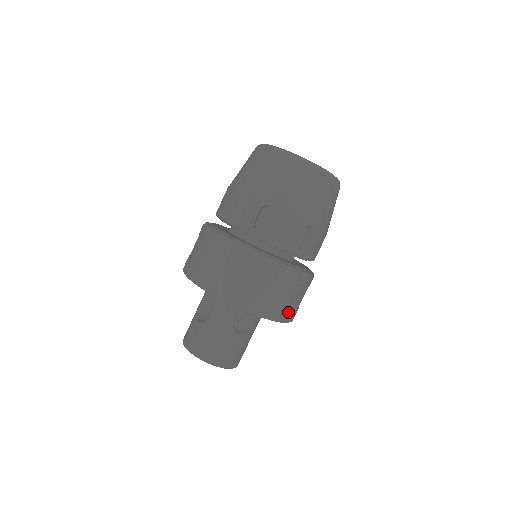
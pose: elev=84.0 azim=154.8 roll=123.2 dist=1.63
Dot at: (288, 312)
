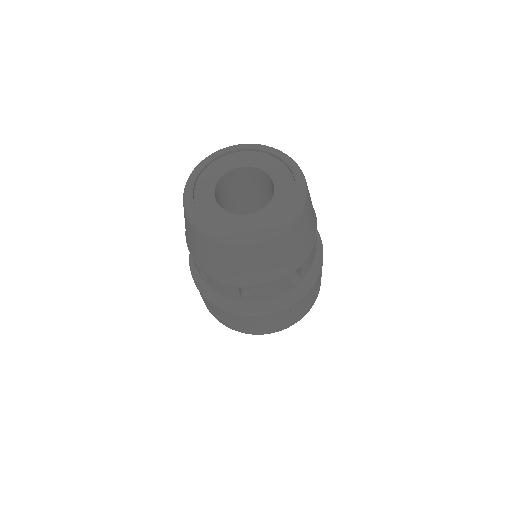
Dot at: (314, 299)
